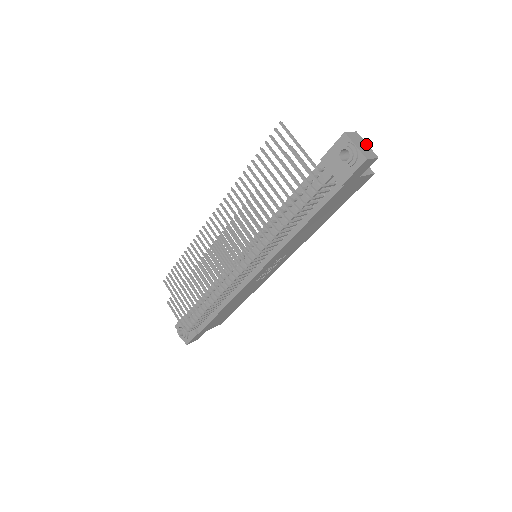
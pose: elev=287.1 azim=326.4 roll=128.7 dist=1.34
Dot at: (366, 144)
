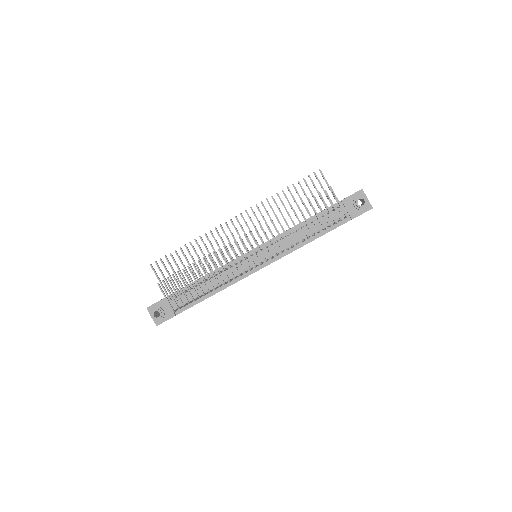
Dot at: occluded
